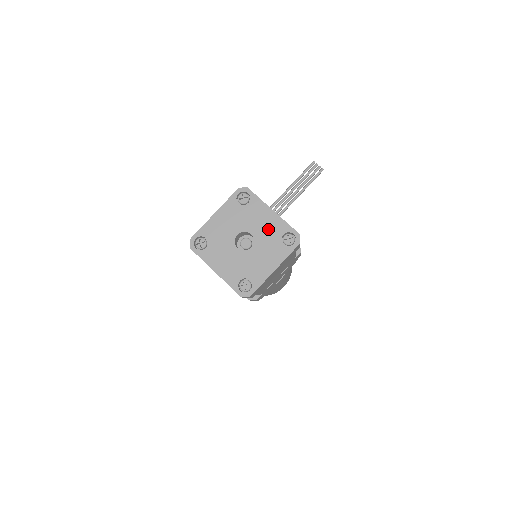
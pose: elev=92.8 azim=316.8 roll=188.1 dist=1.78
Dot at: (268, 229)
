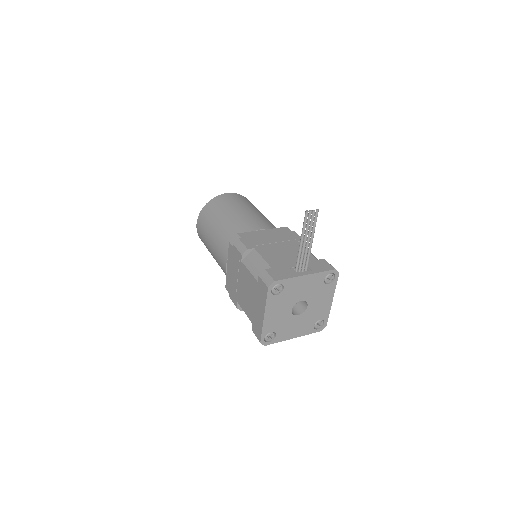
Dot at: (311, 287)
